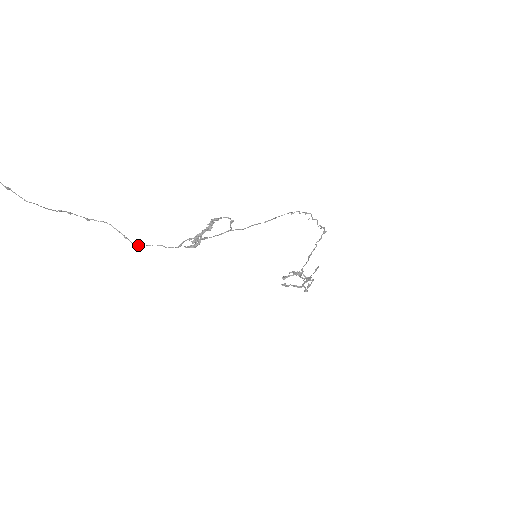
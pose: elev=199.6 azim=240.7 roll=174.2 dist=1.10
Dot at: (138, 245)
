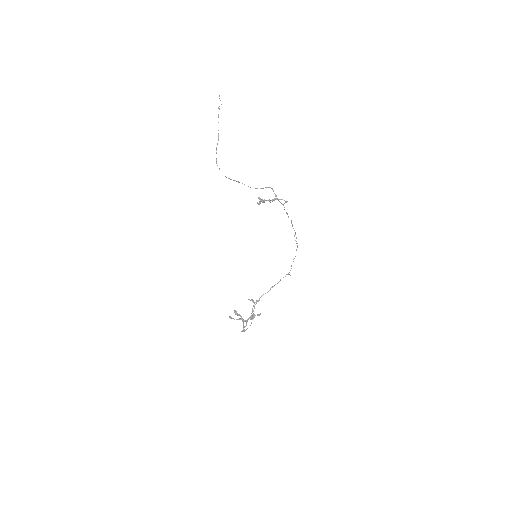
Dot at: (238, 181)
